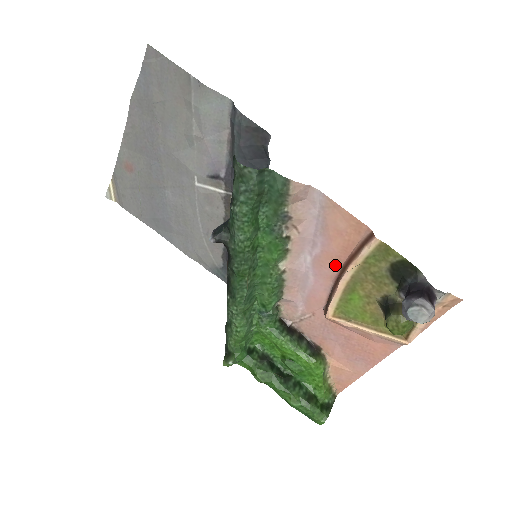
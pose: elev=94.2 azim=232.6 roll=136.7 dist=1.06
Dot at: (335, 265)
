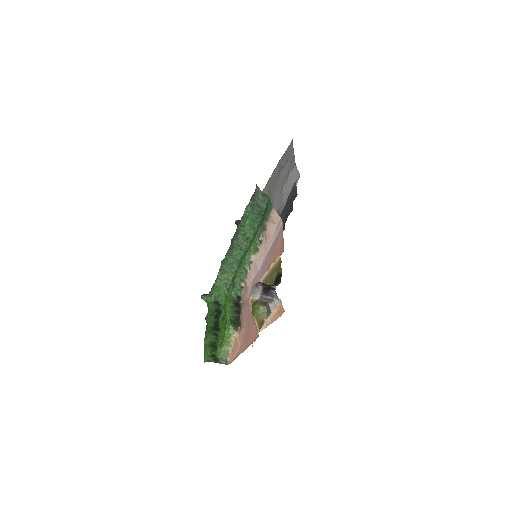
Dot at: occluded
